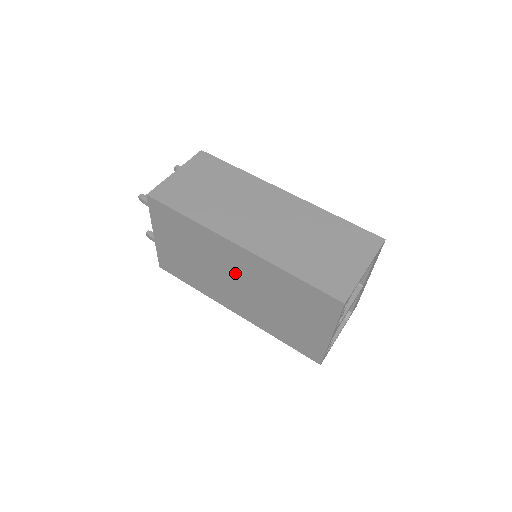
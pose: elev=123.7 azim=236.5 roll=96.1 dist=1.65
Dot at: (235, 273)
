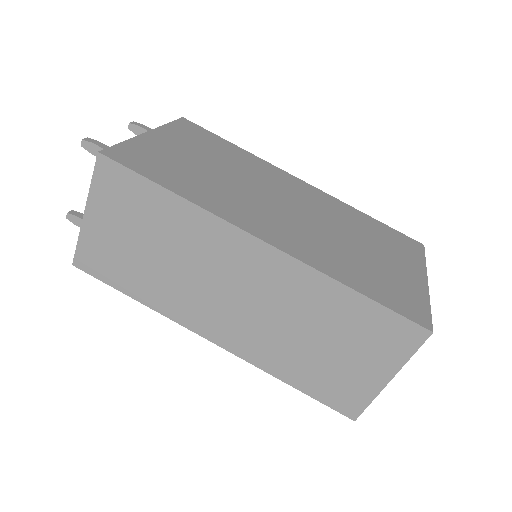
Dot at: occluded
